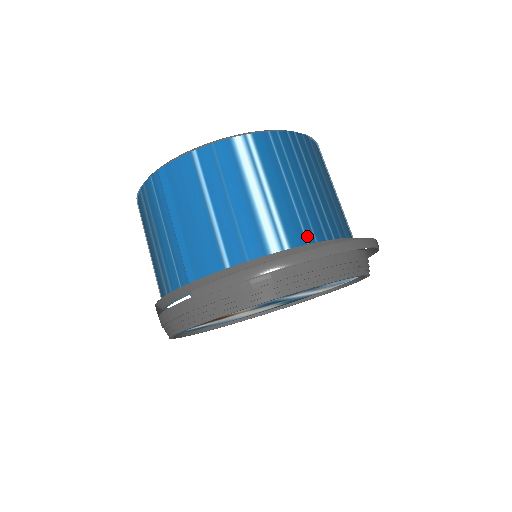
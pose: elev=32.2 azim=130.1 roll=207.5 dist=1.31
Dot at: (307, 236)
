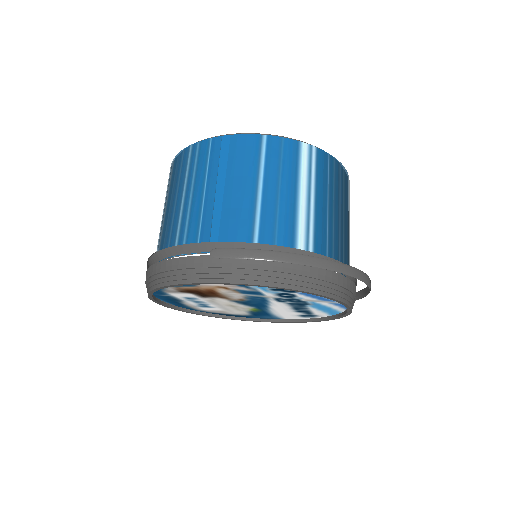
Dot at: (328, 251)
